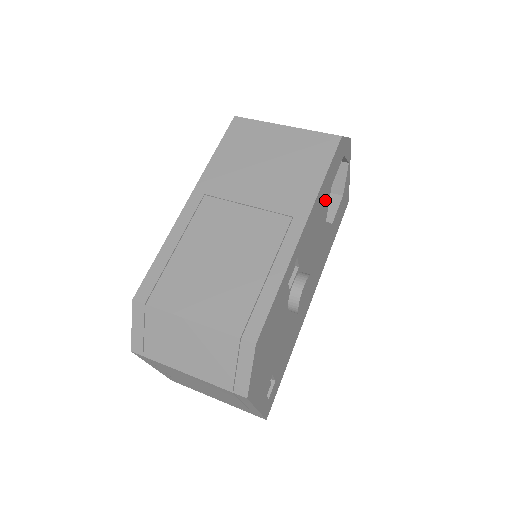
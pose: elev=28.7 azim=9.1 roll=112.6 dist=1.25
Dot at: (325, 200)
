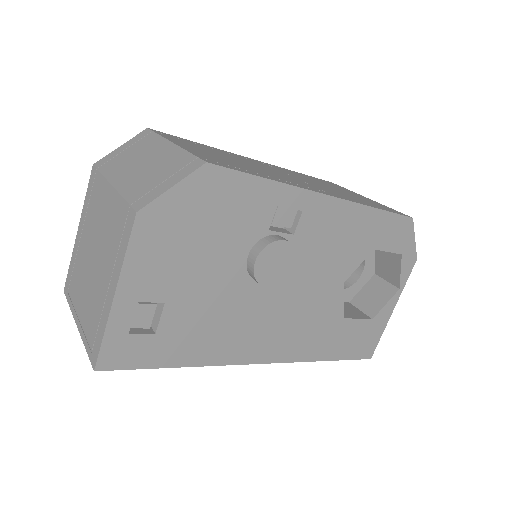
Dot at: (360, 245)
